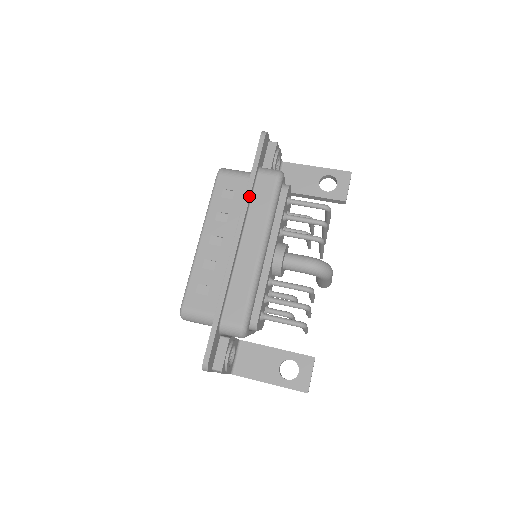
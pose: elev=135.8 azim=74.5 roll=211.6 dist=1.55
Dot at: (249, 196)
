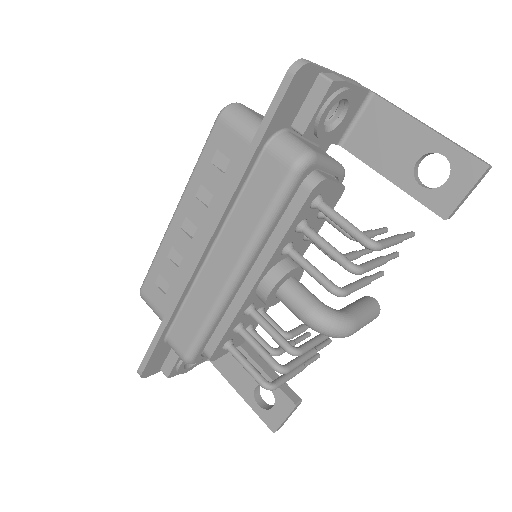
Dot at: (235, 188)
